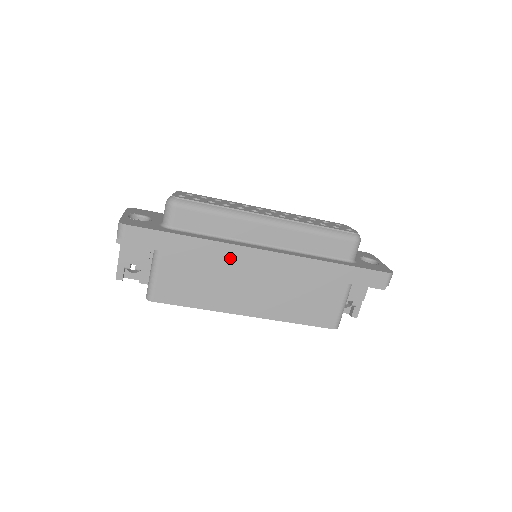
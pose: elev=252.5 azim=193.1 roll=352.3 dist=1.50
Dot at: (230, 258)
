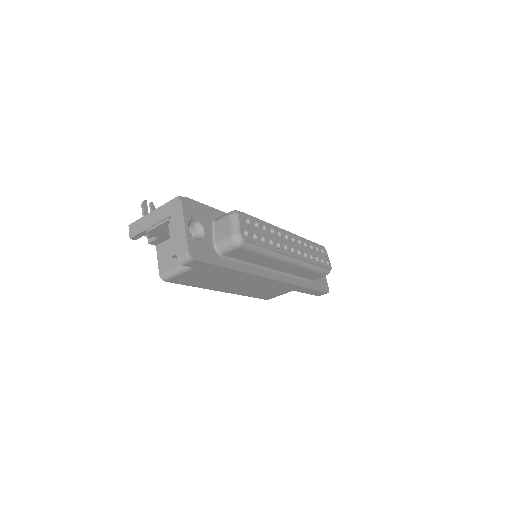
Dot at: occluded
